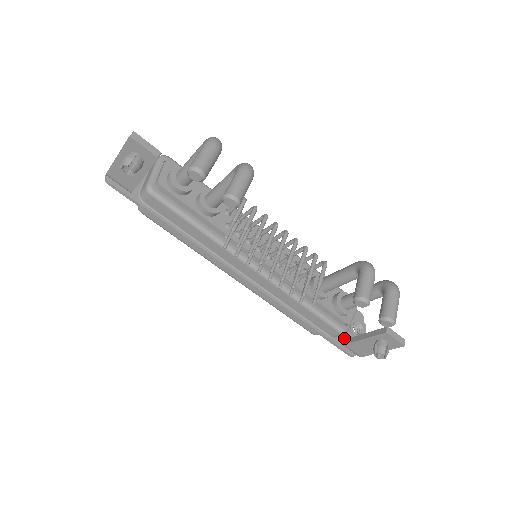
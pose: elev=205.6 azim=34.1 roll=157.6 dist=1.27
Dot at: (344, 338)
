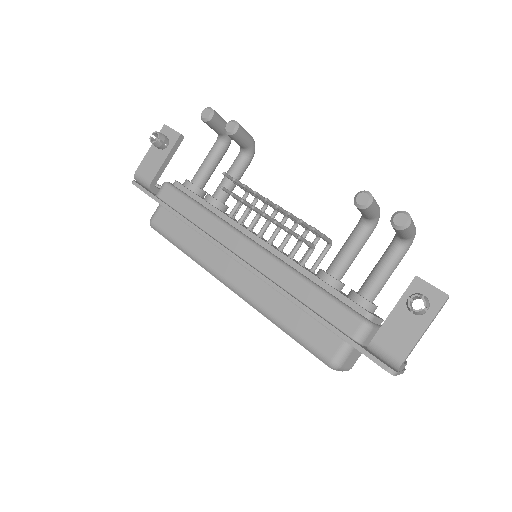
Dot at: occluded
